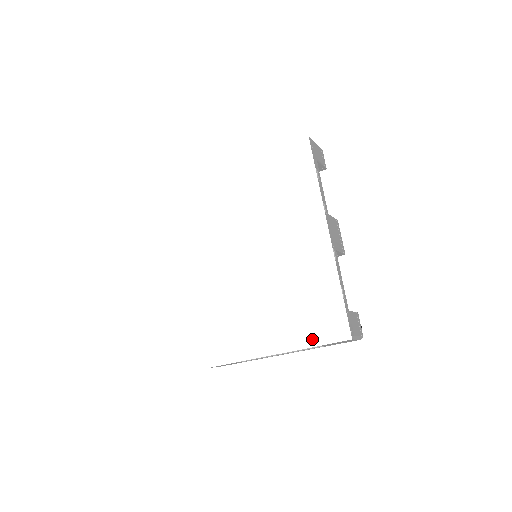
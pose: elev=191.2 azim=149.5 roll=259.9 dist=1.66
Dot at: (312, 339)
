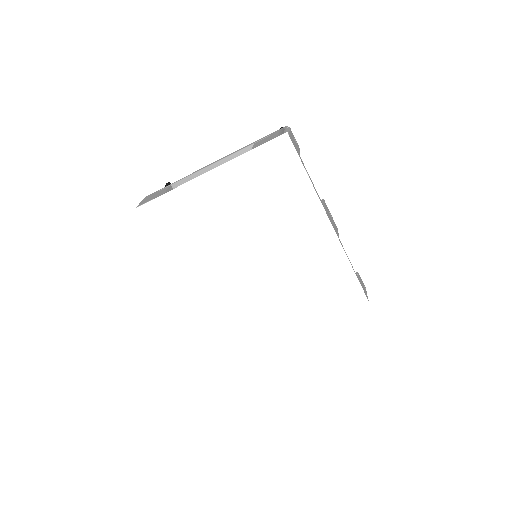
Dot at: (338, 316)
